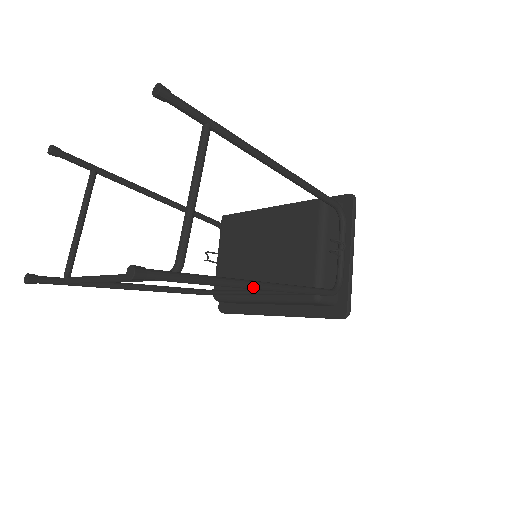
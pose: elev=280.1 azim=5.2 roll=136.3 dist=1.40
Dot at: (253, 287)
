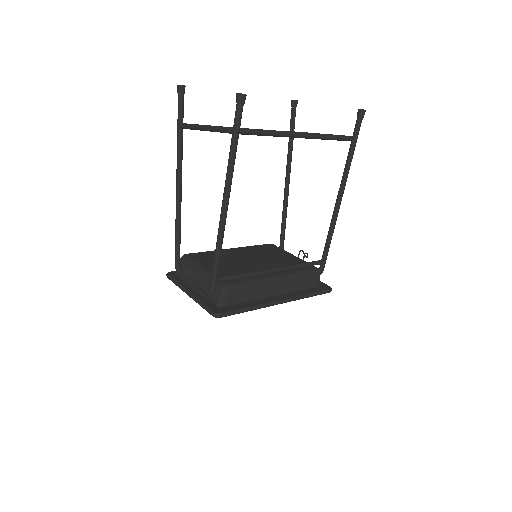
Dot at: occluded
